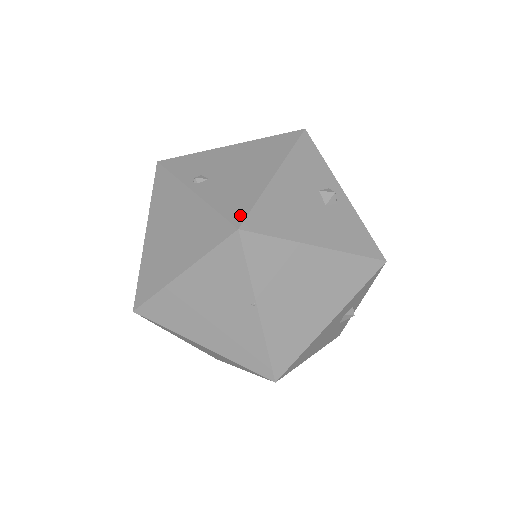
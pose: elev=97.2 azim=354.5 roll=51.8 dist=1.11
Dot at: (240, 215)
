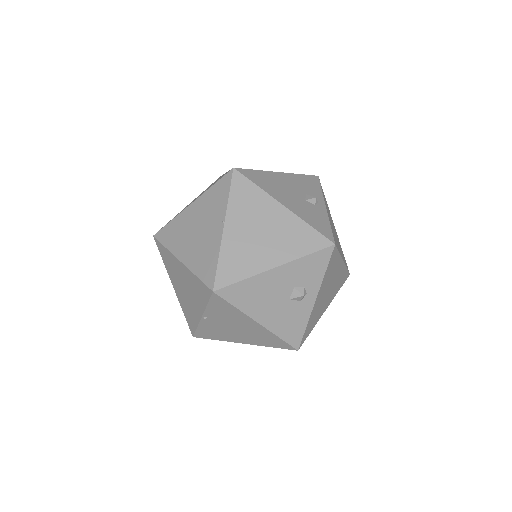
Dot at: (241, 169)
